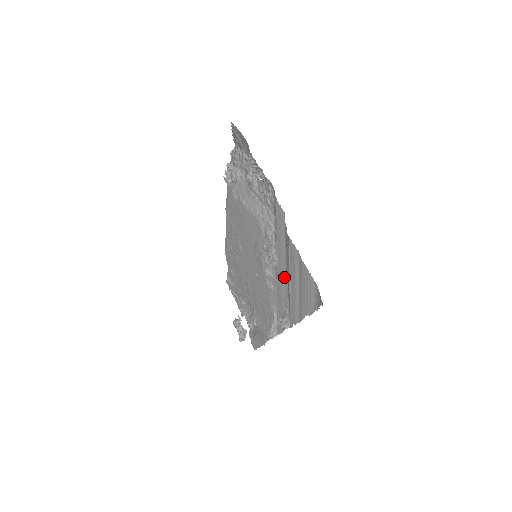
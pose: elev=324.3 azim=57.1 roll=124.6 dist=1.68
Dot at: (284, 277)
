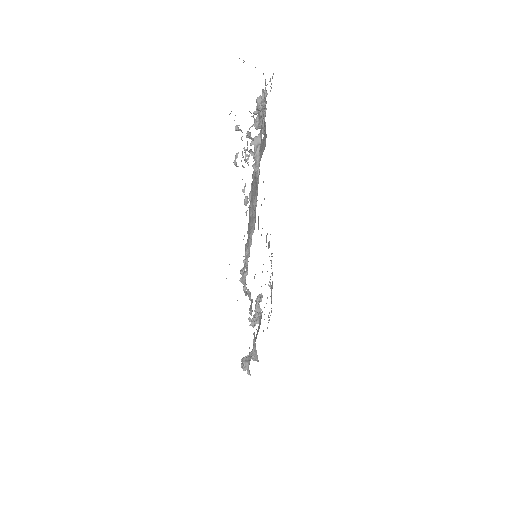
Dot at: occluded
